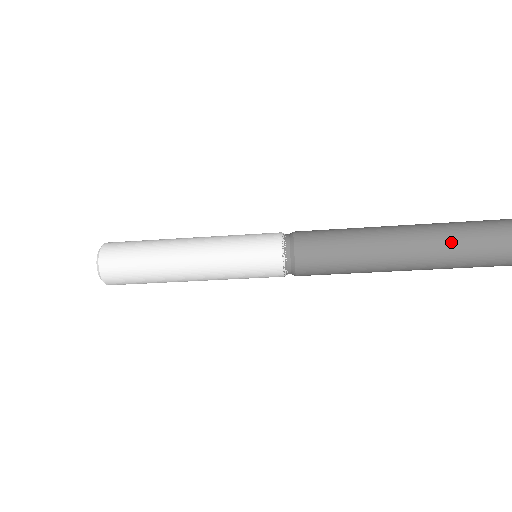
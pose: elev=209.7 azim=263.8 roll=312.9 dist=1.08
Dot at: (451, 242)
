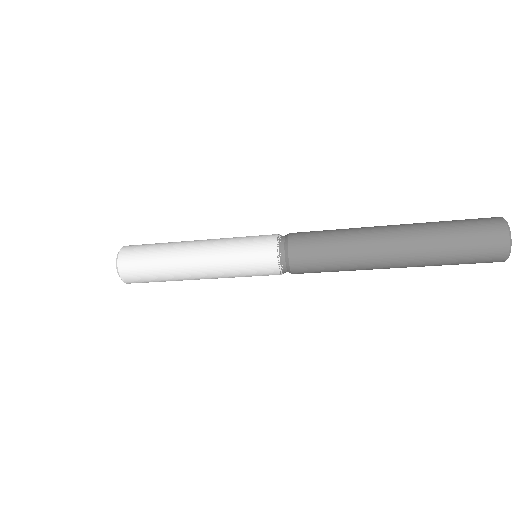
Dot at: (436, 243)
